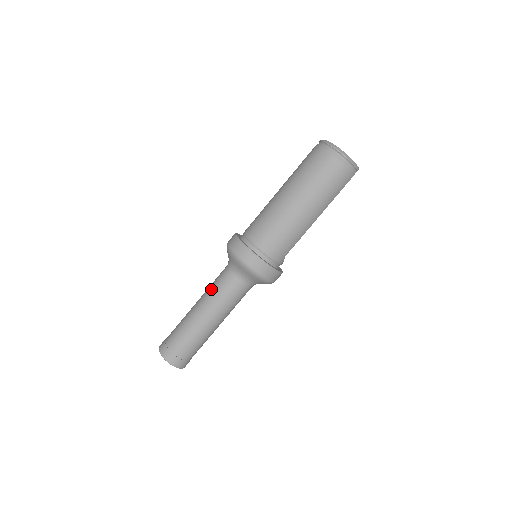
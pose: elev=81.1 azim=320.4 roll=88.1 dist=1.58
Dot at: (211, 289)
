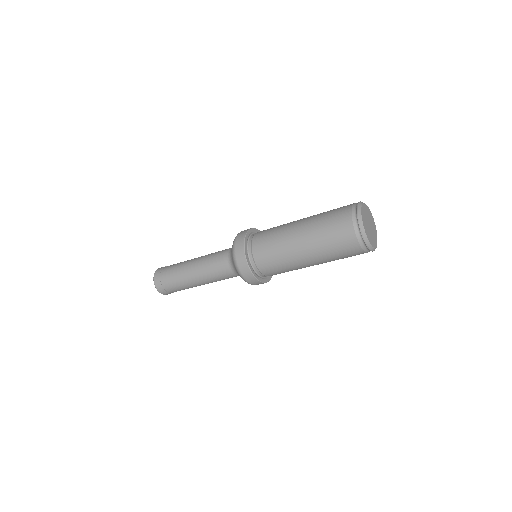
Dot at: (208, 263)
